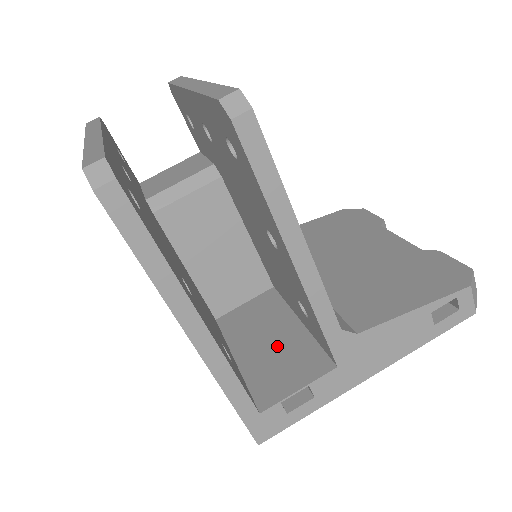
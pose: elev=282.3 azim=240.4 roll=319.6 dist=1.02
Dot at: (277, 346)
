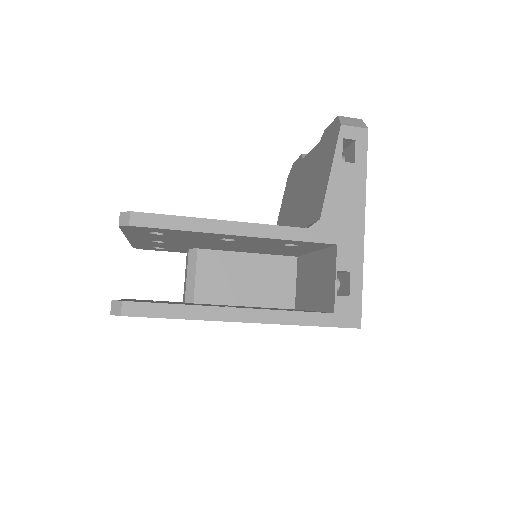
Dot at: (317, 277)
